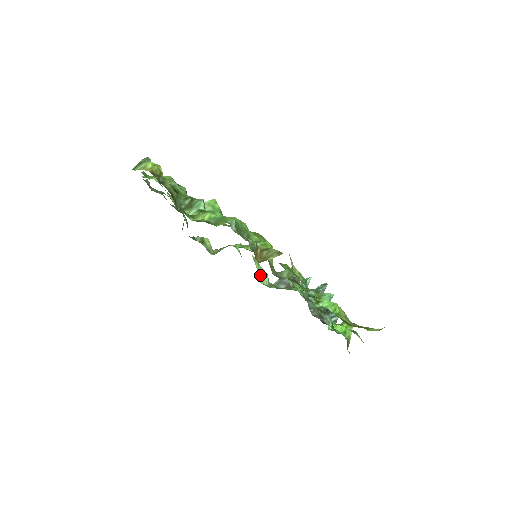
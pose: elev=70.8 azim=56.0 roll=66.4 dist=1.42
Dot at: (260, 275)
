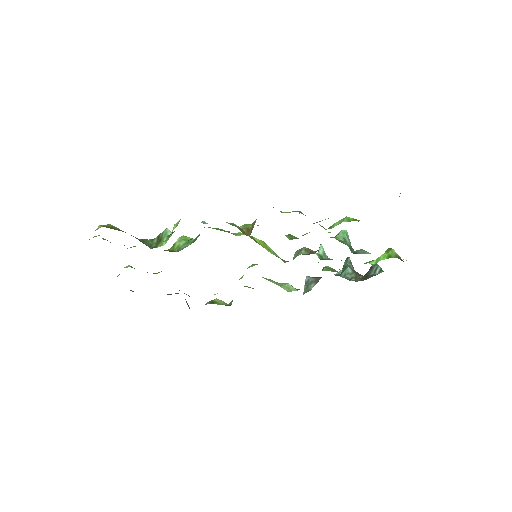
Dot at: (283, 287)
